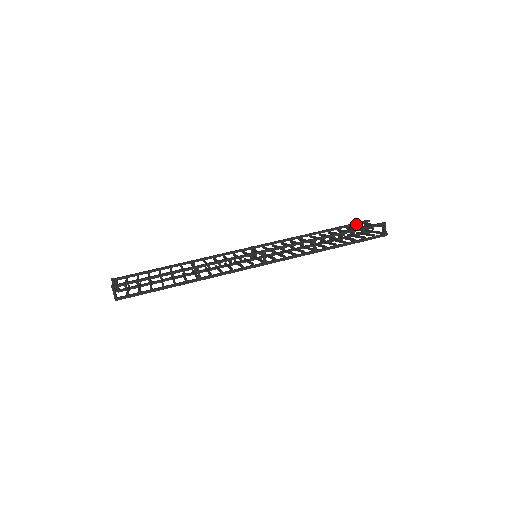
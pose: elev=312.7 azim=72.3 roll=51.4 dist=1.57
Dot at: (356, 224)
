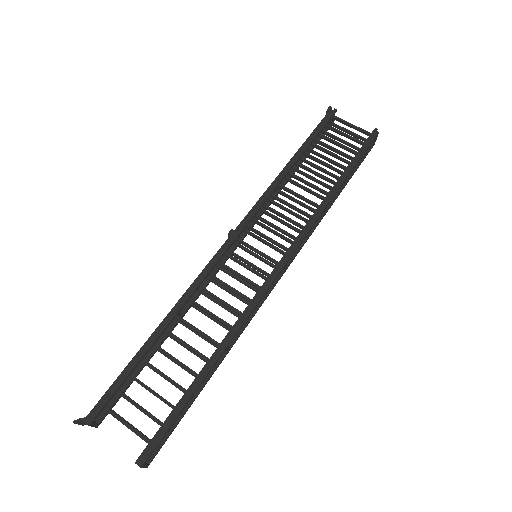
Dot at: (326, 124)
